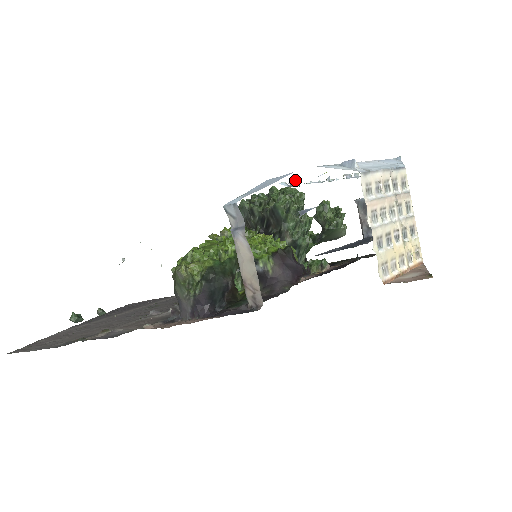
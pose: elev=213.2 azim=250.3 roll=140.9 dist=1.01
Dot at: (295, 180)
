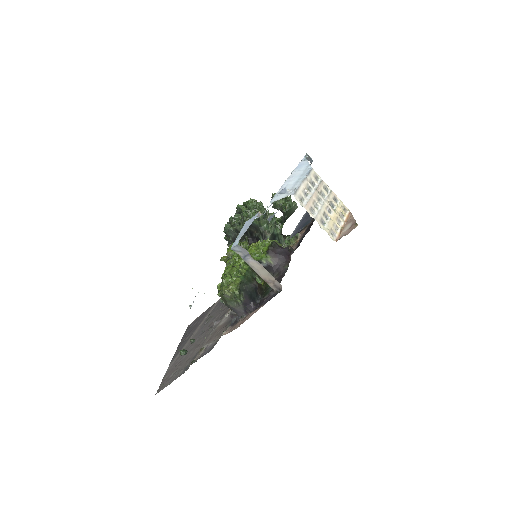
Dot at: (259, 212)
